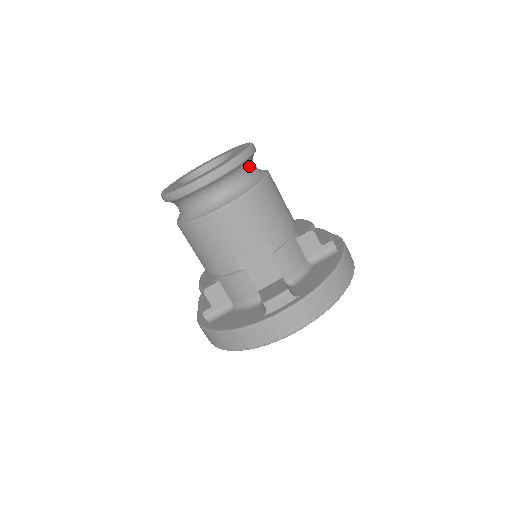
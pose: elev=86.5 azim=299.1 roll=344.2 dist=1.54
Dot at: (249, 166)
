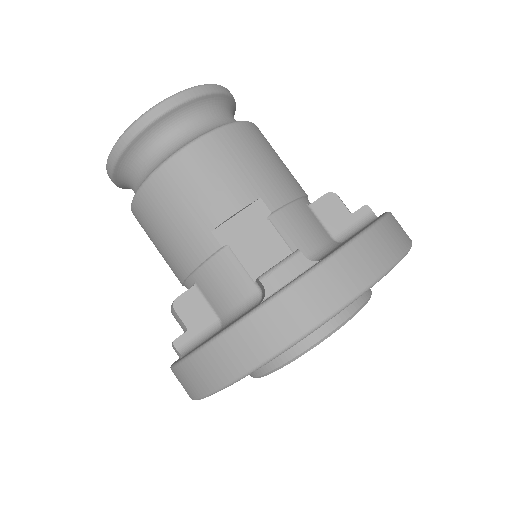
Dot at: (224, 110)
